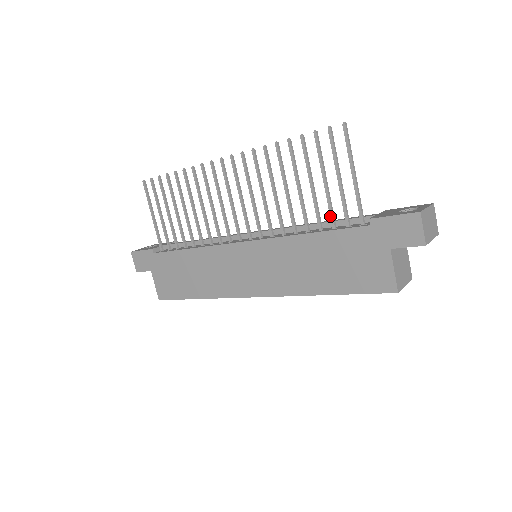
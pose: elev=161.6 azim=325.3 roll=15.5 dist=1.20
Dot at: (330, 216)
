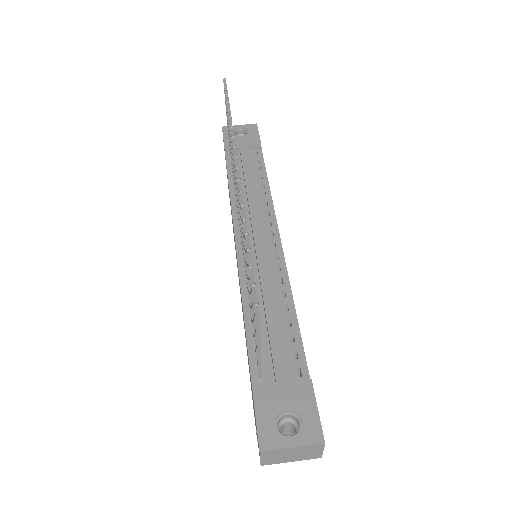
Dot at: (253, 333)
